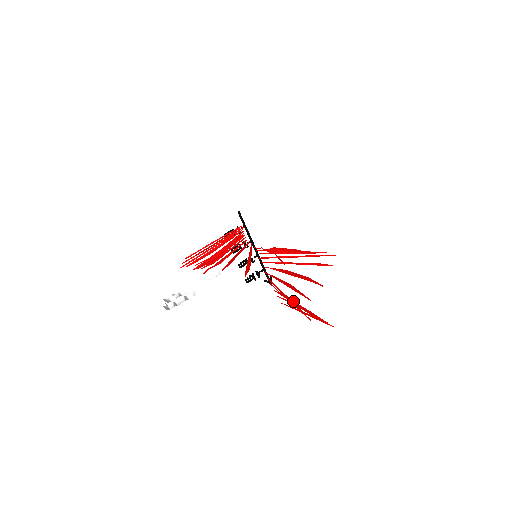
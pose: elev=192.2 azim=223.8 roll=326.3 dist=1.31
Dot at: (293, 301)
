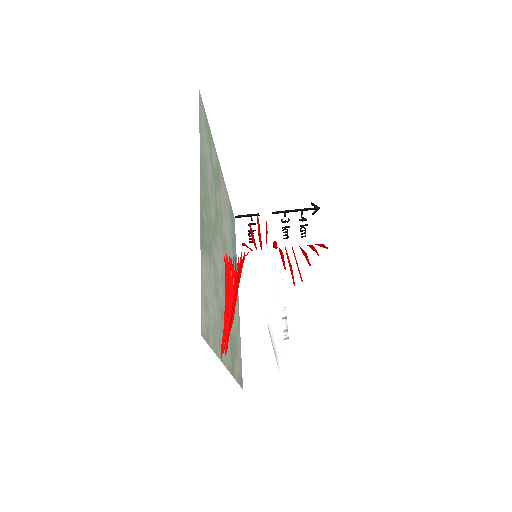
Dot at: (303, 253)
